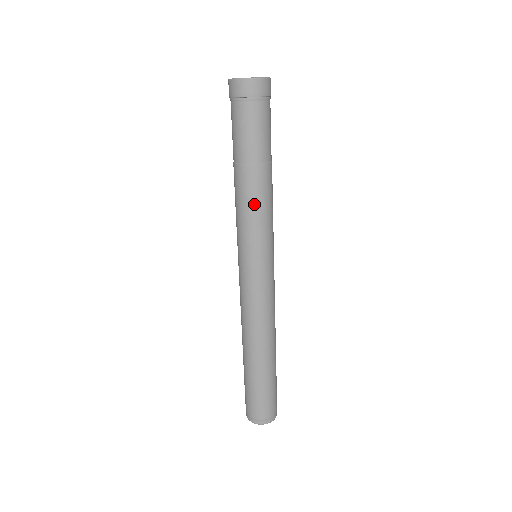
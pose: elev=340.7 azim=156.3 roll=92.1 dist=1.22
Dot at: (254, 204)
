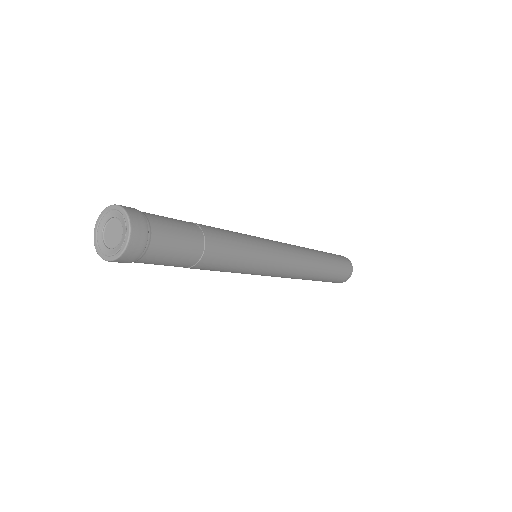
Dot at: (225, 268)
